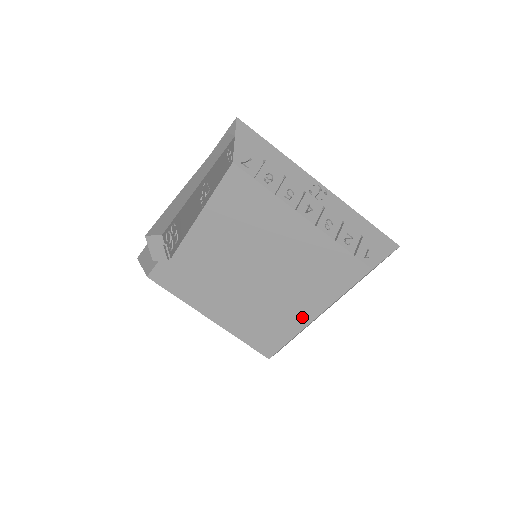
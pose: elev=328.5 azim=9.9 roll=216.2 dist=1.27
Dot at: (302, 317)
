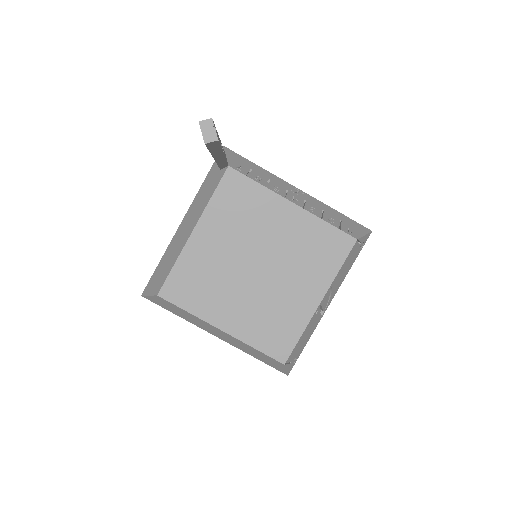
Dot at: (308, 305)
